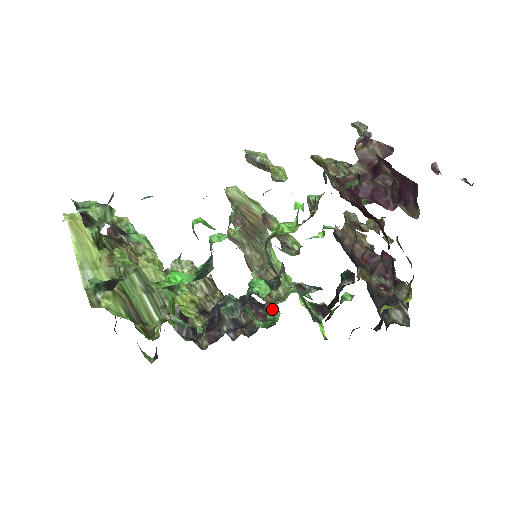
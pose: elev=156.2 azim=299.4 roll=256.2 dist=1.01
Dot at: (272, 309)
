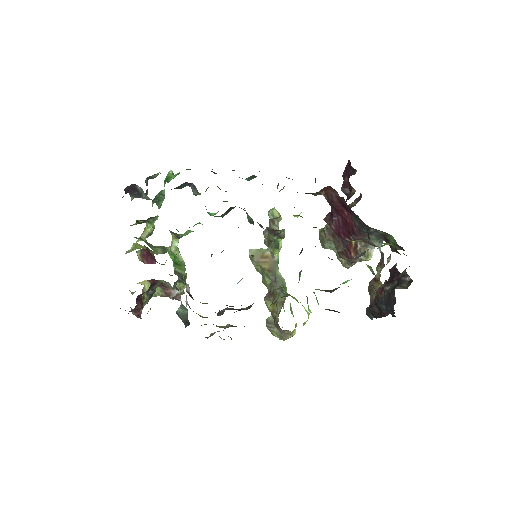
Dot at: occluded
